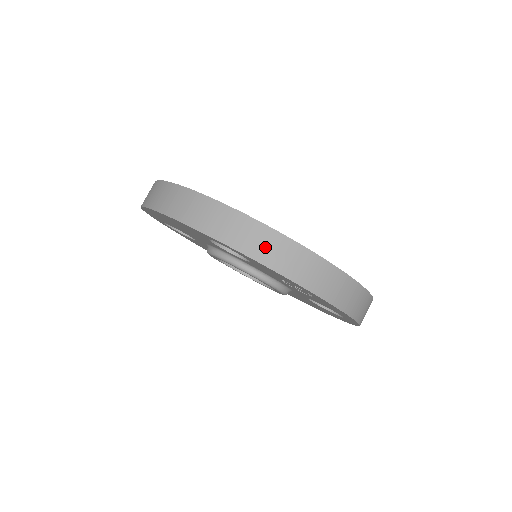
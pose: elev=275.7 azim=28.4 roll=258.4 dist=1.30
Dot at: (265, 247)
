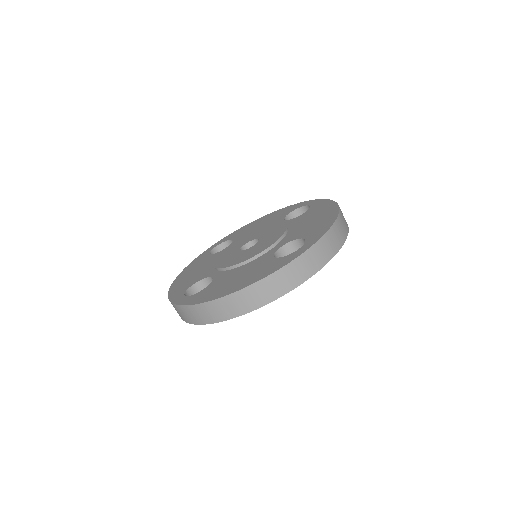
Dot at: (333, 243)
